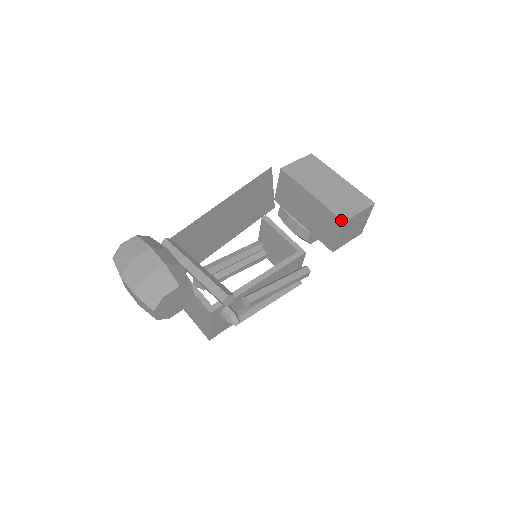
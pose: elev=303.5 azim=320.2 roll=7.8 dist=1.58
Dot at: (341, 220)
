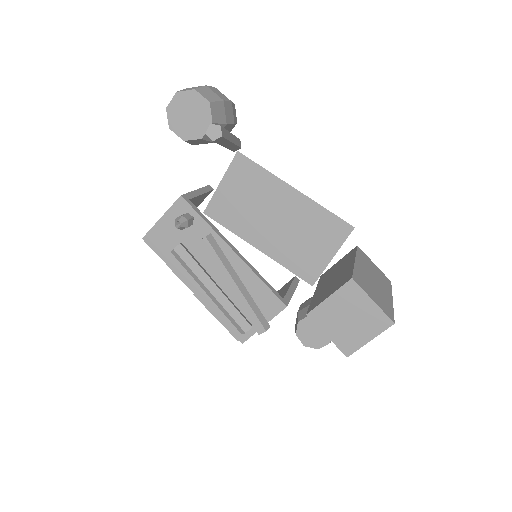
Dot at: (352, 276)
